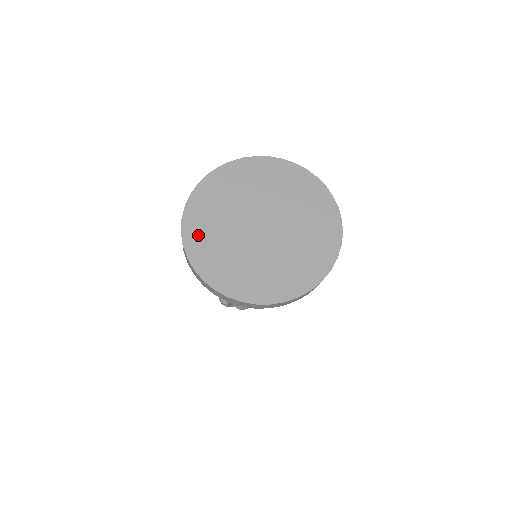
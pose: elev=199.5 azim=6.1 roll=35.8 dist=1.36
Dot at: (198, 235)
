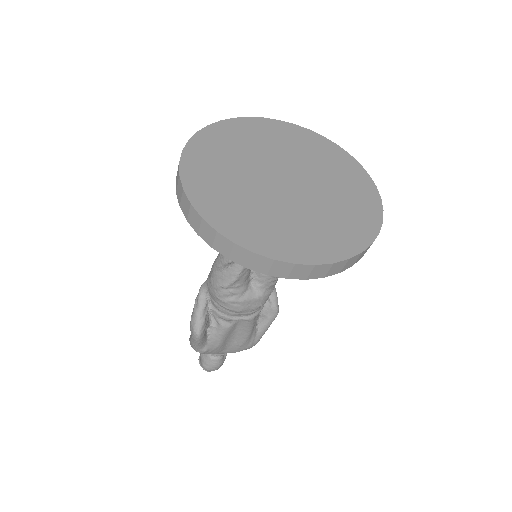
Dot at: (201, 171)
